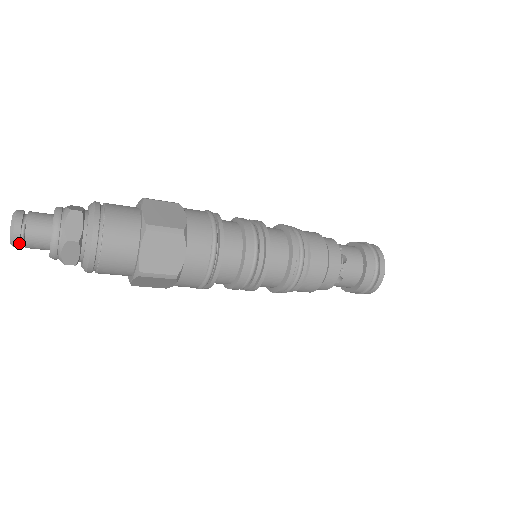
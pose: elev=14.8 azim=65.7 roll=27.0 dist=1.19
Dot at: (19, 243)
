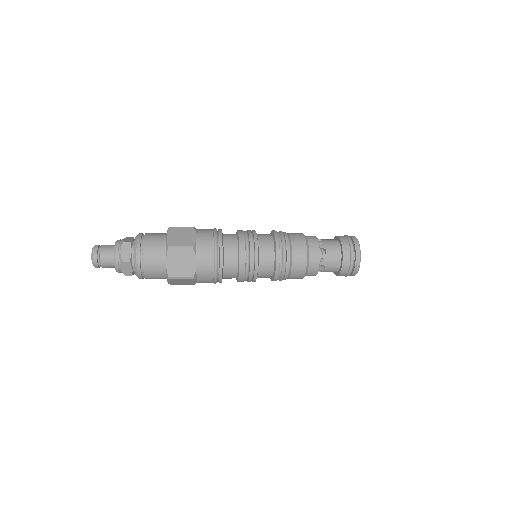
Dot at: (98, 265)
